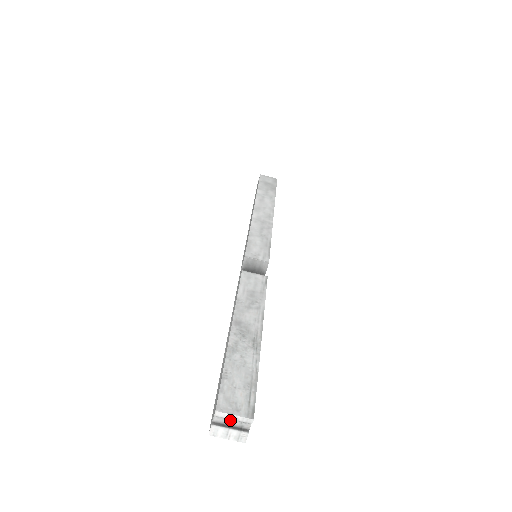
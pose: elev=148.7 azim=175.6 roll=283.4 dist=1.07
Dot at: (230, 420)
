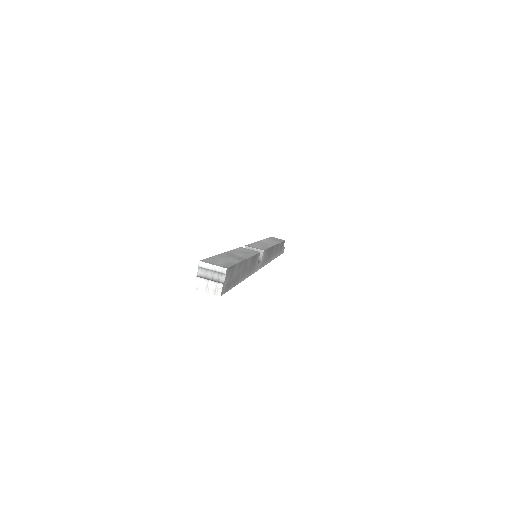
Dot at: (210, 273)
